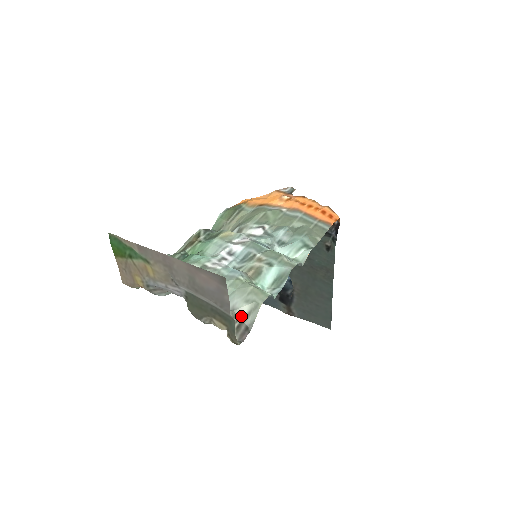
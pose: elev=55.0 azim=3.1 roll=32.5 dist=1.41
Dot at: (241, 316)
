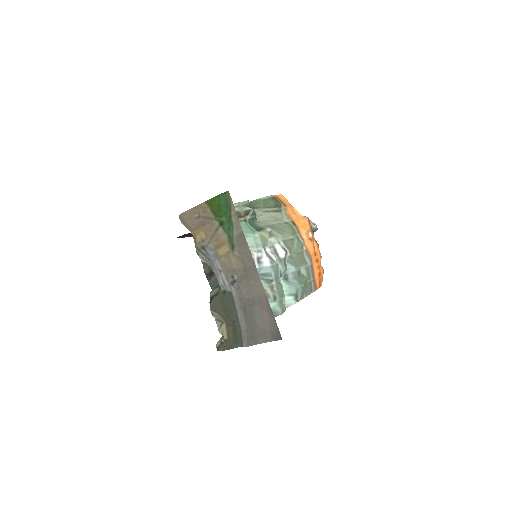
Dot at: occluded
